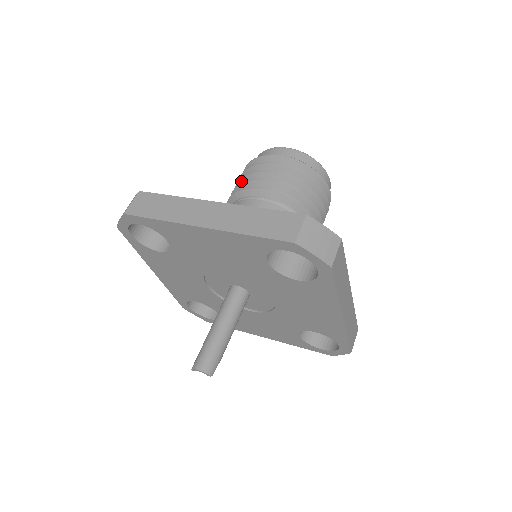
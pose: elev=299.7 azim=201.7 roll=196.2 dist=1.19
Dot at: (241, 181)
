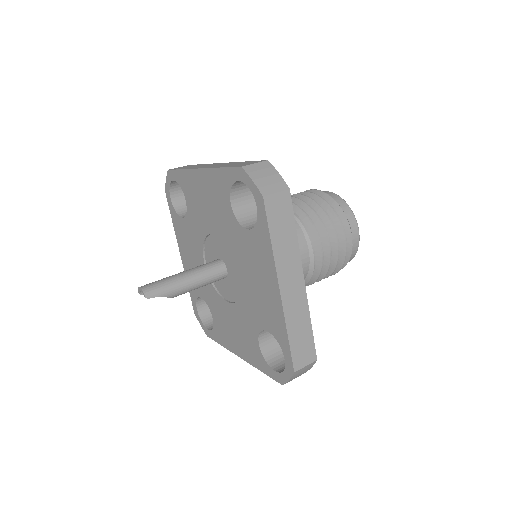
Dot at: occluded
